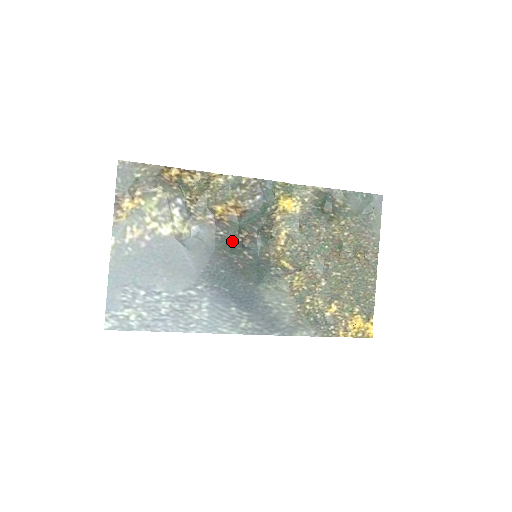
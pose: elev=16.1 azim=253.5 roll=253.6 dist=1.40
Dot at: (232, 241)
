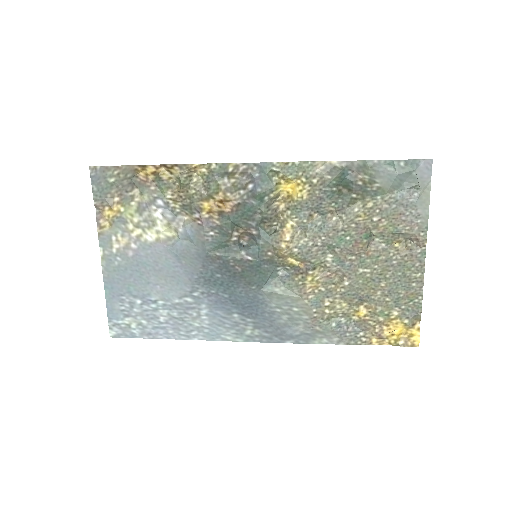
Dot at: (225, 241)
